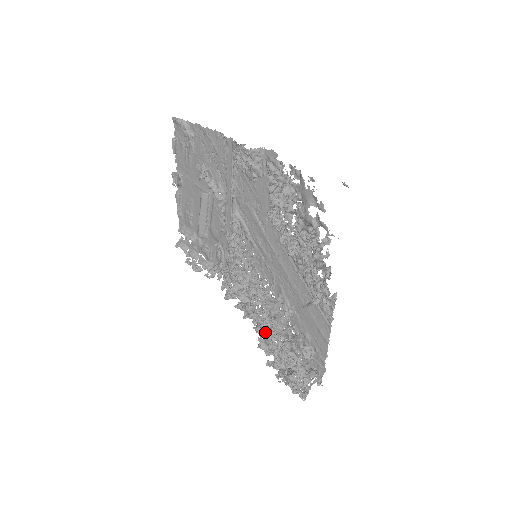
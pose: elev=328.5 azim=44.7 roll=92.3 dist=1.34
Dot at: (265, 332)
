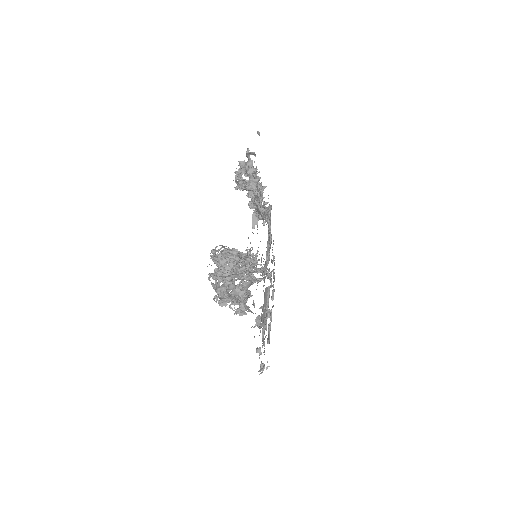
Dot at: occluded
